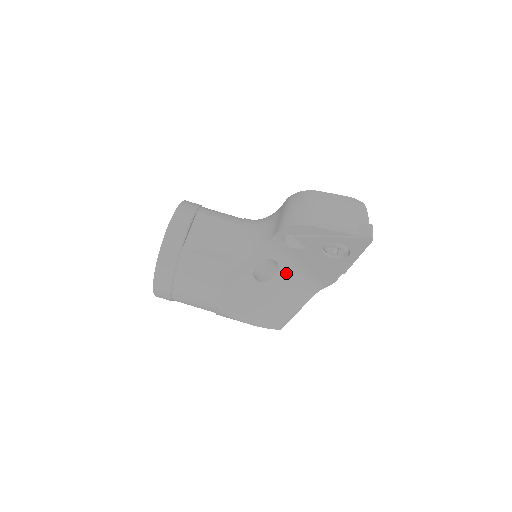
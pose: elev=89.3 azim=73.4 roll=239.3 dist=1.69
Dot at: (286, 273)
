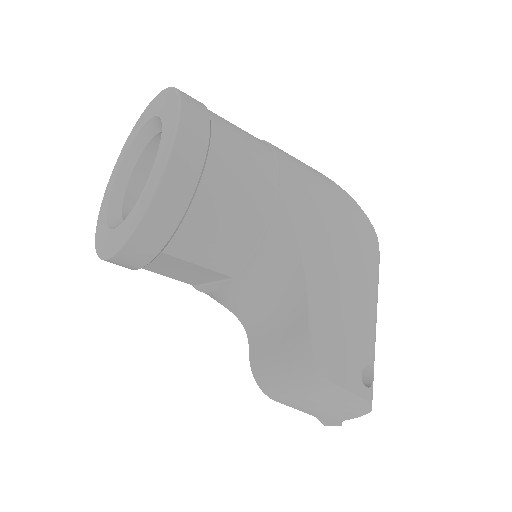
Dot at: occluded
